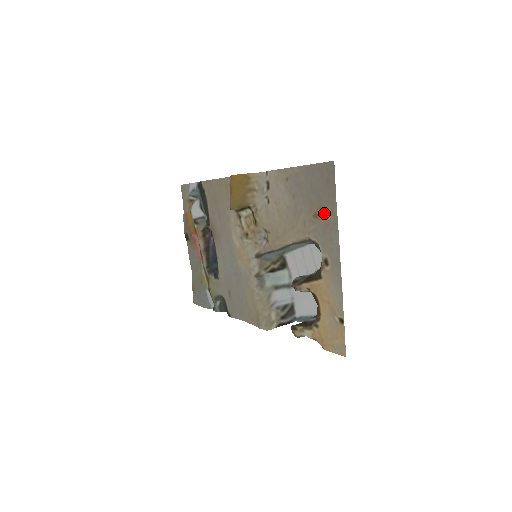
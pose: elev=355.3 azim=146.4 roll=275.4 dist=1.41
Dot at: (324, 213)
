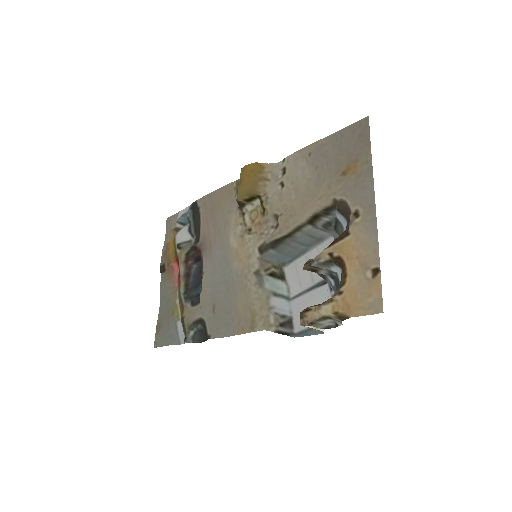
Dot at: (355, 166)
